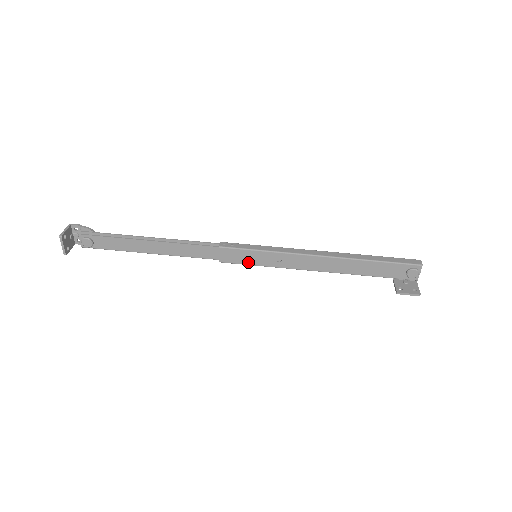
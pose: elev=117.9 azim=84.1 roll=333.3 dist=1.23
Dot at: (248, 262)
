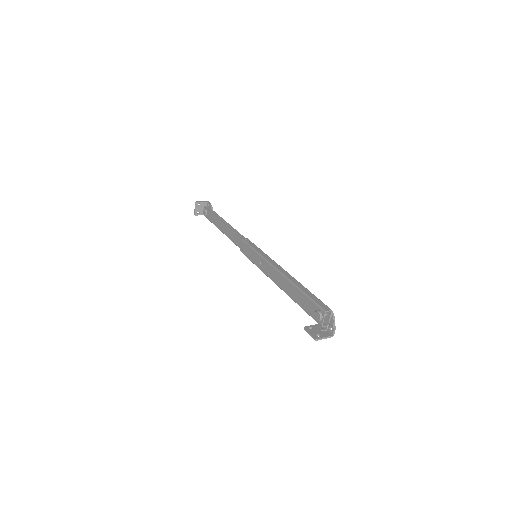
Dot at: (250, 257)
